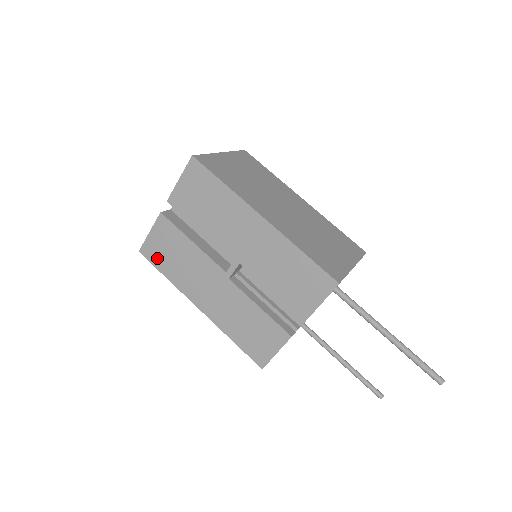
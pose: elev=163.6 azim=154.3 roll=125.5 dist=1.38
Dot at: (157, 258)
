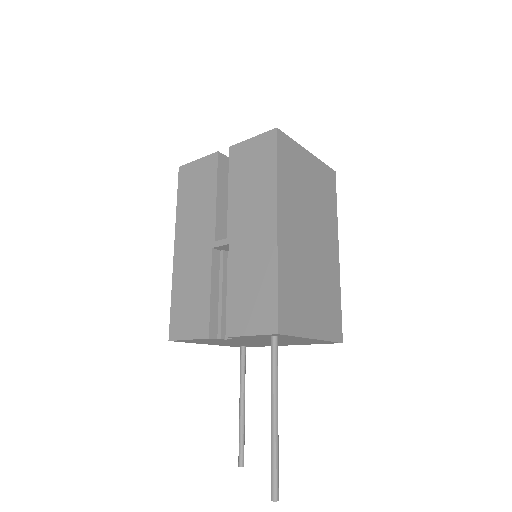
Dot at: (185, 184)
